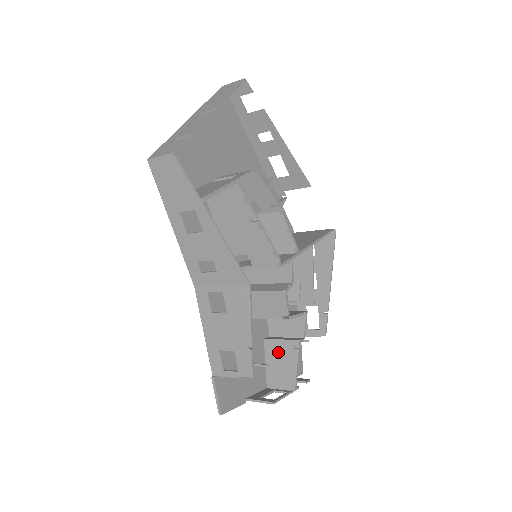
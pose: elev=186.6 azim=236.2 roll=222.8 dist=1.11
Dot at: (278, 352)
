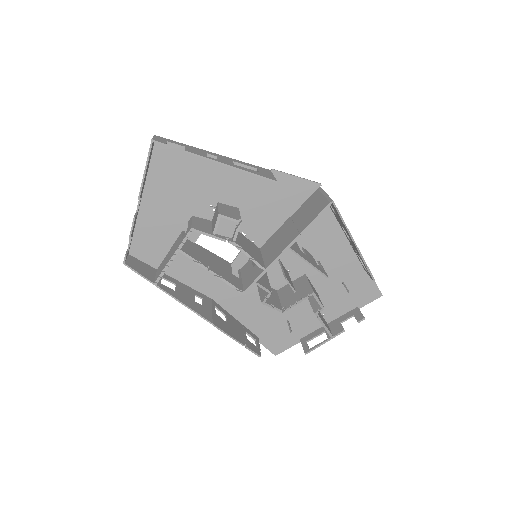
Dot at: occluded
